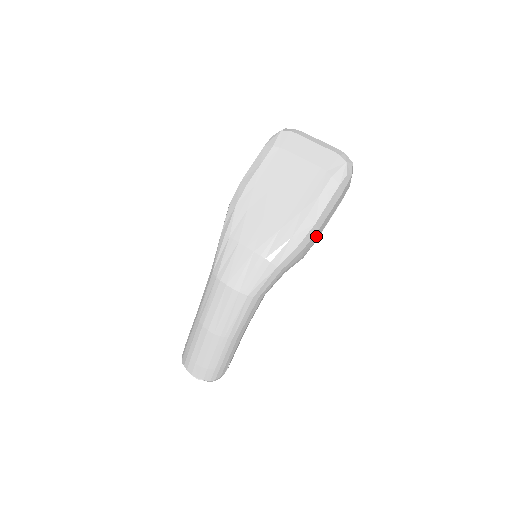
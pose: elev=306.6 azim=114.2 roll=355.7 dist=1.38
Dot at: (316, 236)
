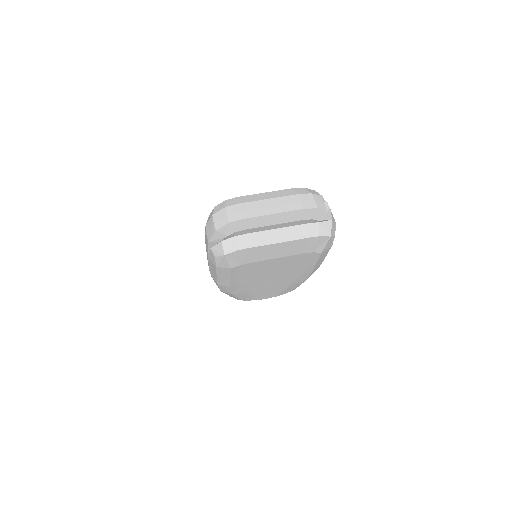
Dot at: occluded
